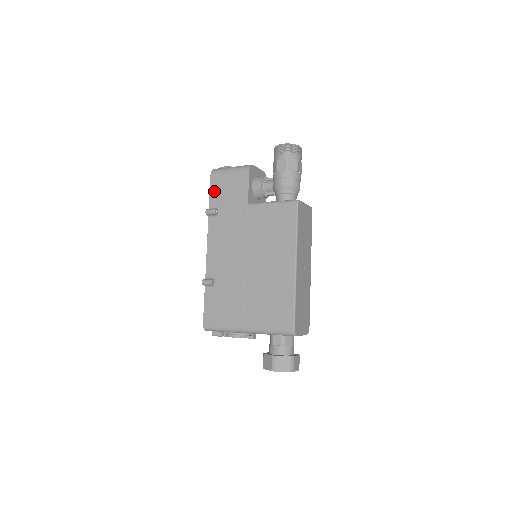
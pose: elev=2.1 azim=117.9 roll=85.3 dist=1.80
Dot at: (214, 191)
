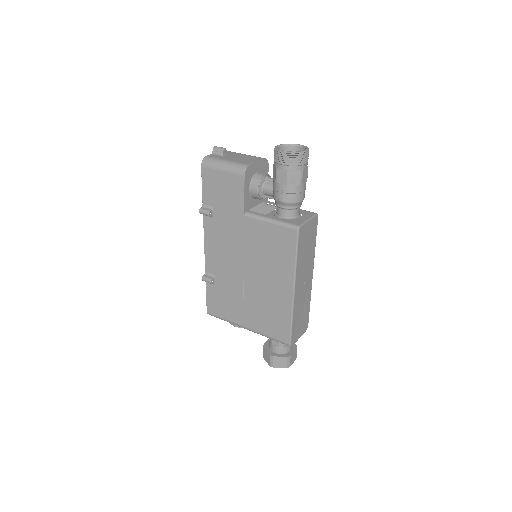
Dot at: (207, 188)
